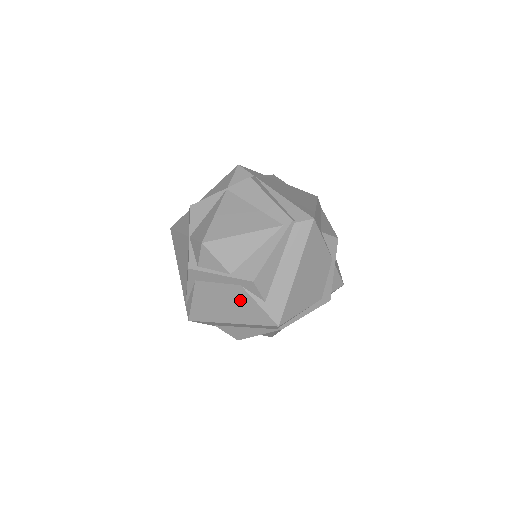
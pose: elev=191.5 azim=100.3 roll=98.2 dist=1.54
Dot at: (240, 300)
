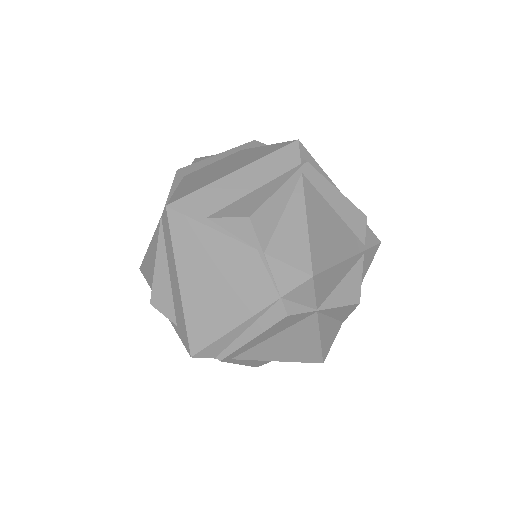
Dot at: (243, 155)
